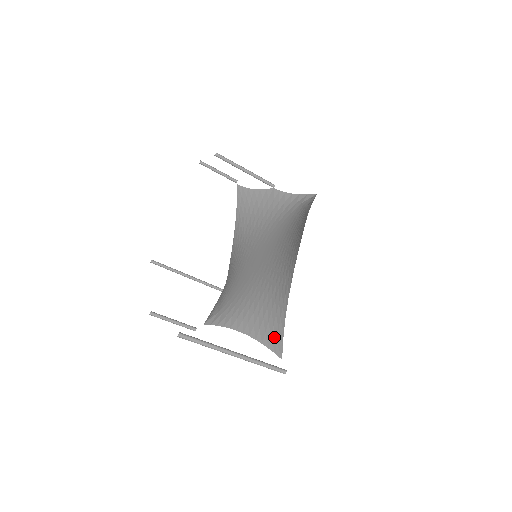
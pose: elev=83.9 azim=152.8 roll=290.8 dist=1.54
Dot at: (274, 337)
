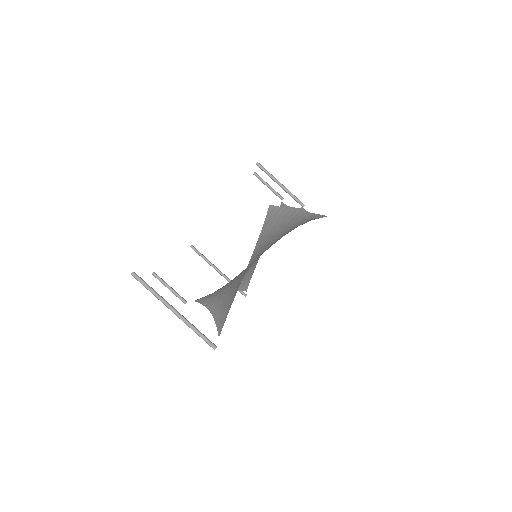
Dot at: (223, 317)
